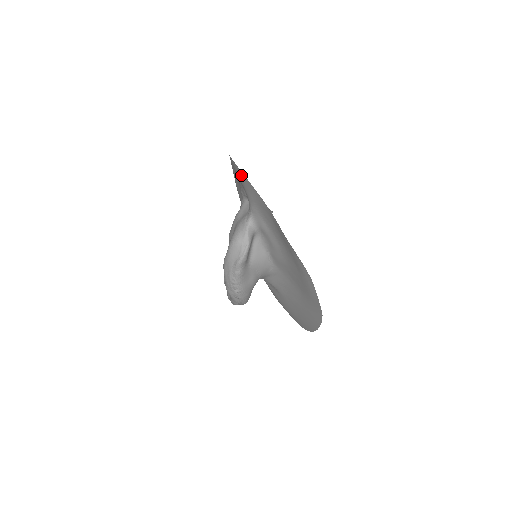
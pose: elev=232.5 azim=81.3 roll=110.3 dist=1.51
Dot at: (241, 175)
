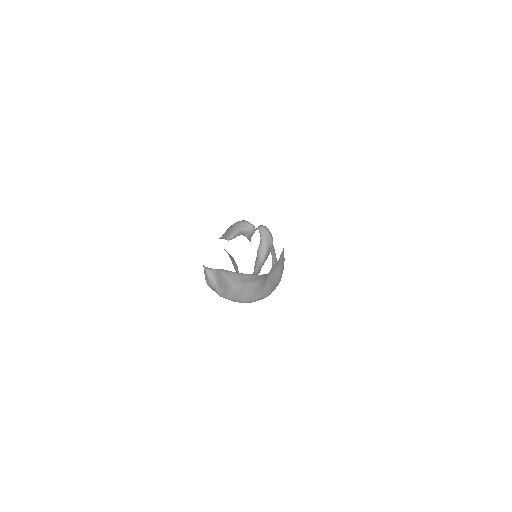
Dot at: occluded
